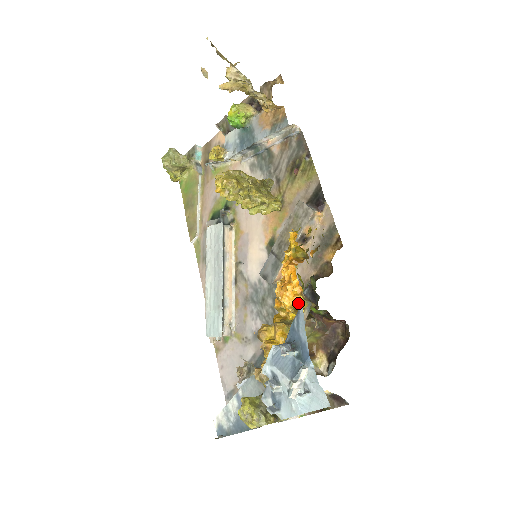
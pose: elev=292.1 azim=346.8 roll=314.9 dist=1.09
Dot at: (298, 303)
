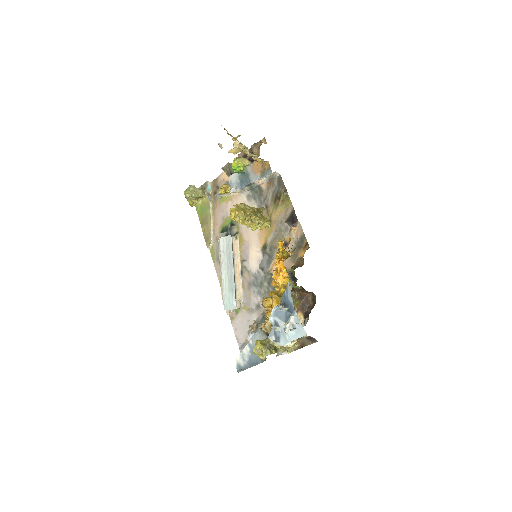
Dot at: (286, 282)
